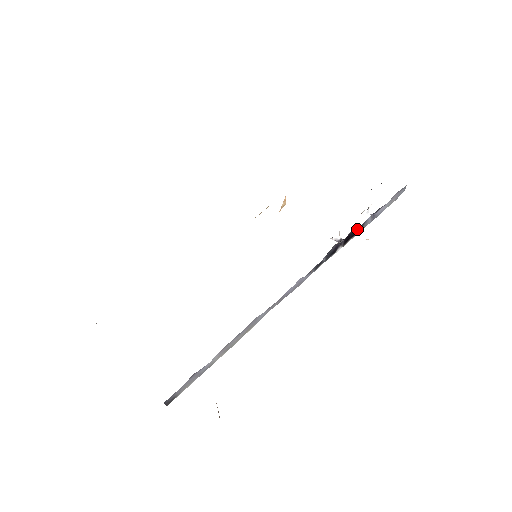
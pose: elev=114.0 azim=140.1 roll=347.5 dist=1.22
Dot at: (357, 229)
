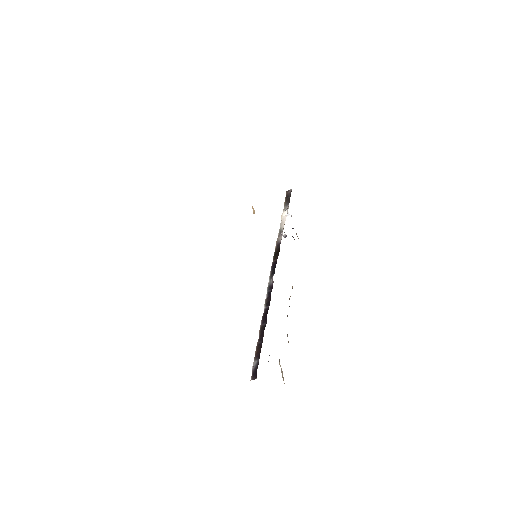
Dot at: occluded
